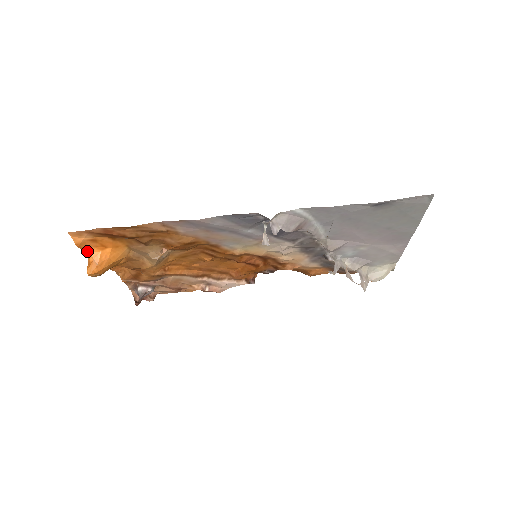
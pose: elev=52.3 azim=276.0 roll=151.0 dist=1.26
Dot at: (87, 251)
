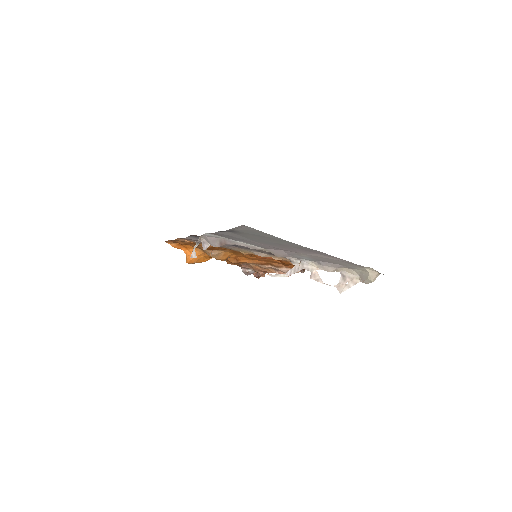
Dot at: occluded
